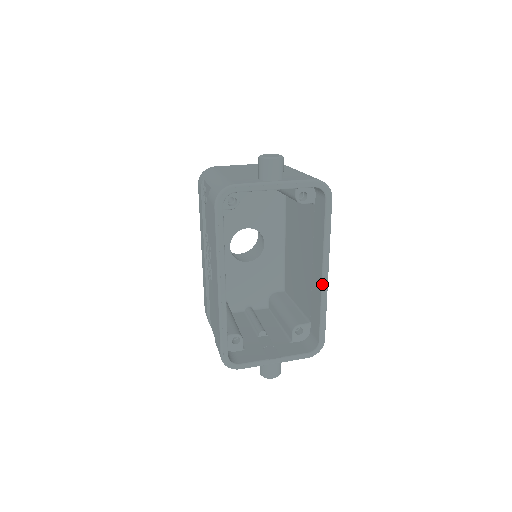
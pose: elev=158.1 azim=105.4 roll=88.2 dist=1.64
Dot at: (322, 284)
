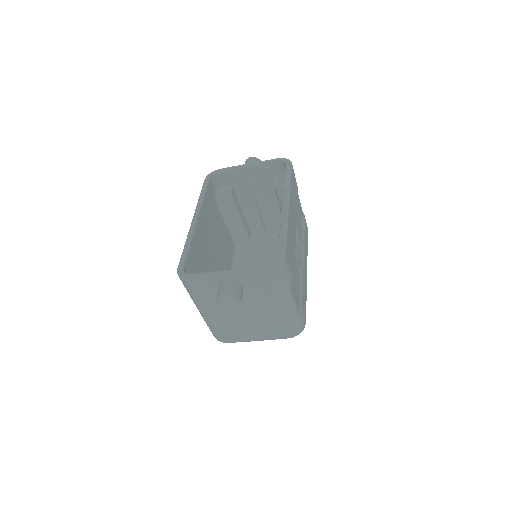
Dot at: (282, 210)
